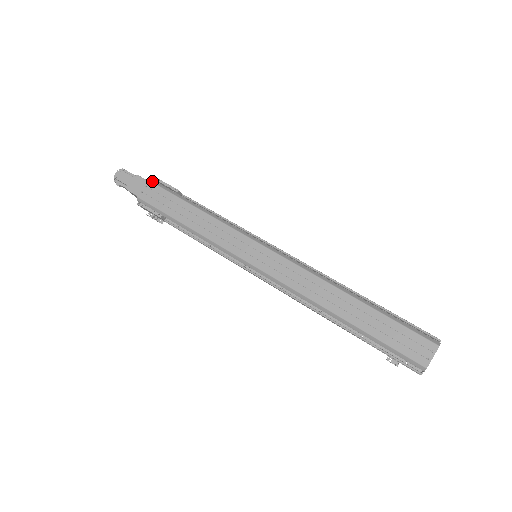
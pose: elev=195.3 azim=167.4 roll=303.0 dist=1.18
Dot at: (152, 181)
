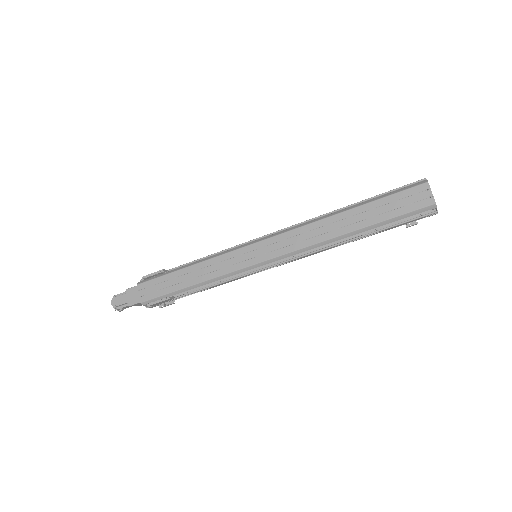
Dot at: (140, 283)
